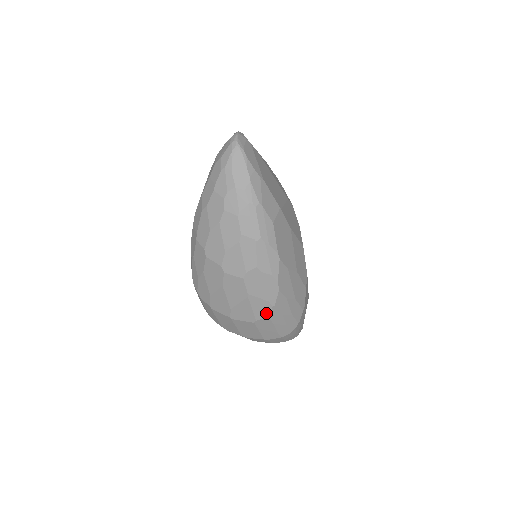
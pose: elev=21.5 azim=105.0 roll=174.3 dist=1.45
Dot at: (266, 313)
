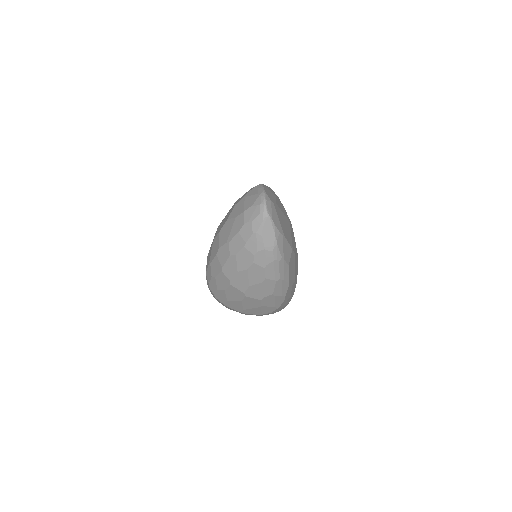
Dot at: (271, 311)
